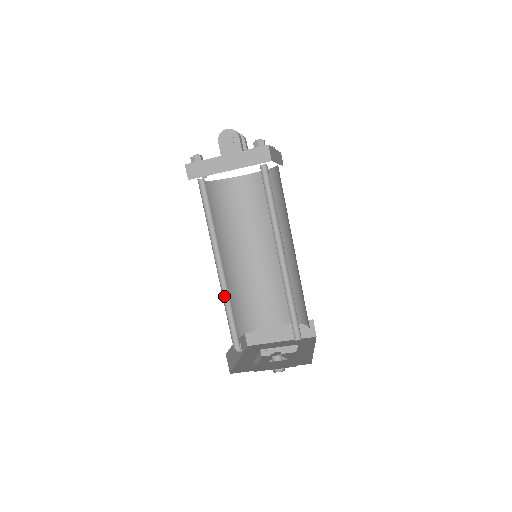
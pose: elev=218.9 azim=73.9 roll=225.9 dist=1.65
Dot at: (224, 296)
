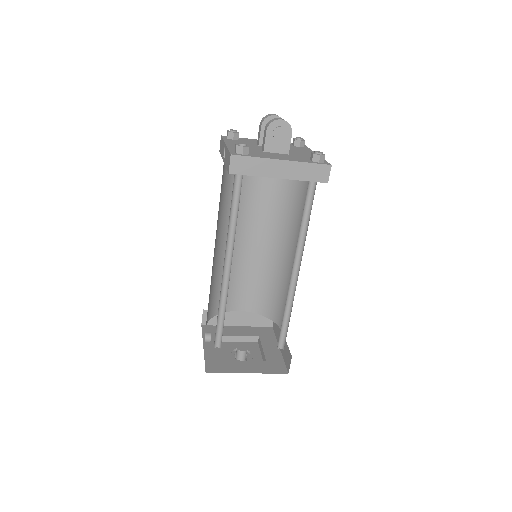
Dot at: (220, 298)
